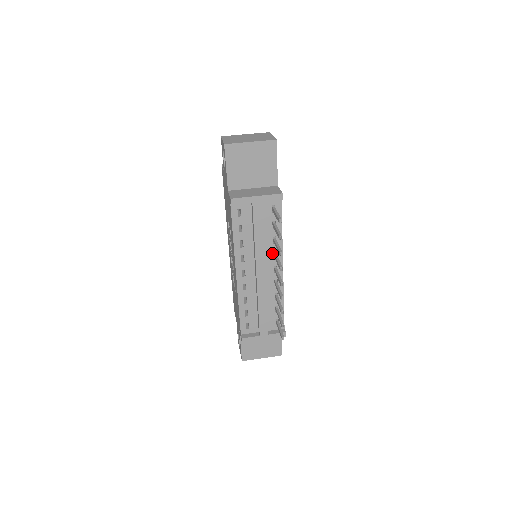
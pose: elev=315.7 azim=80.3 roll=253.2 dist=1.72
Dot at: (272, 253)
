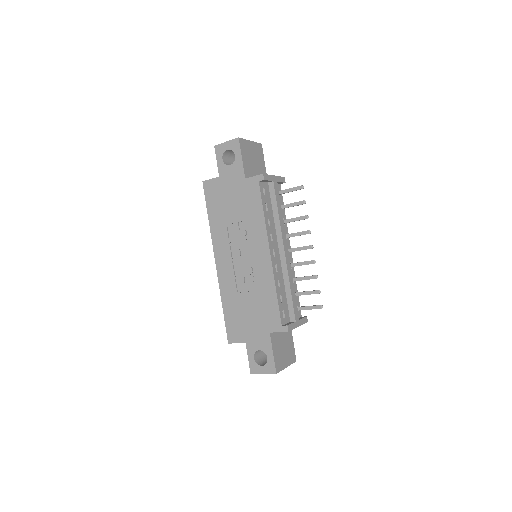
Dot at: occluded
